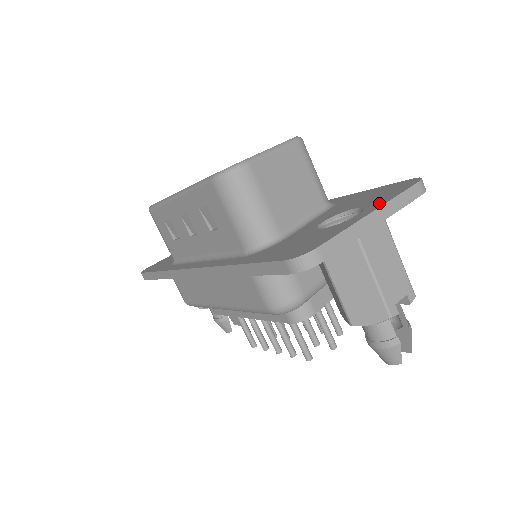
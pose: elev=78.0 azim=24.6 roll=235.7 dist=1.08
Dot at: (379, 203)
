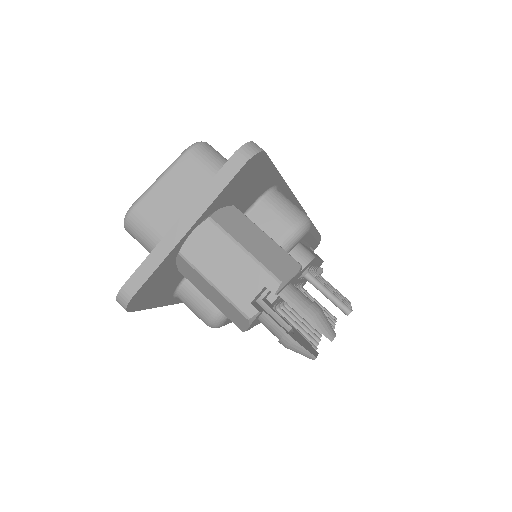
Dot at: (197, 202)
